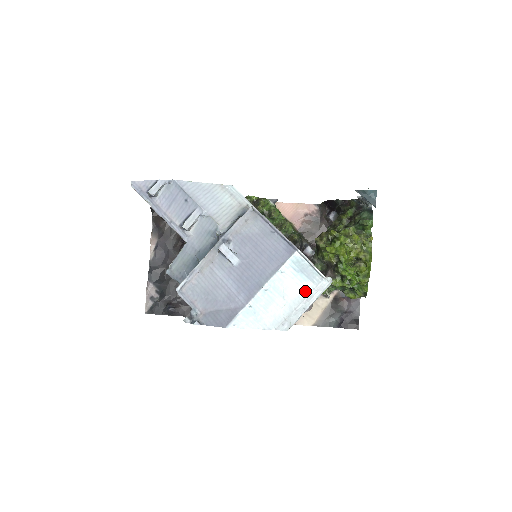
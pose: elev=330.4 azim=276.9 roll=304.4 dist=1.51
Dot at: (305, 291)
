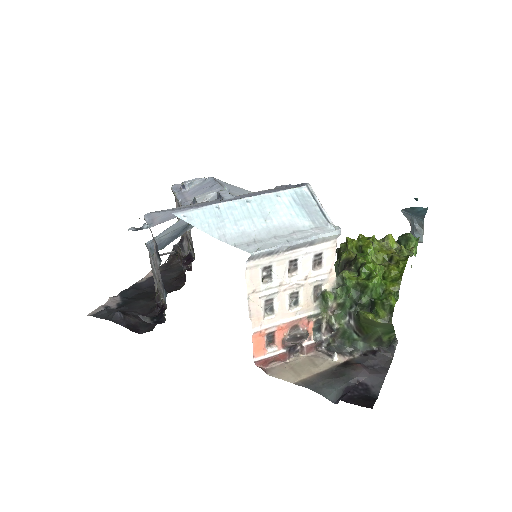
Dot at: (298, 226)
